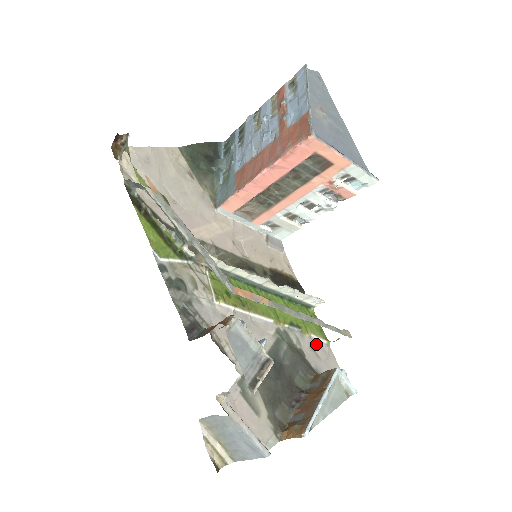
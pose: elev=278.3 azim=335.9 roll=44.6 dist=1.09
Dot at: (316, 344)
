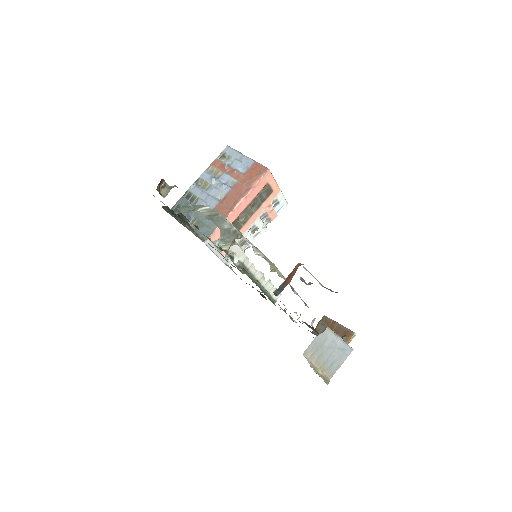
Dot at: (293, 321)
